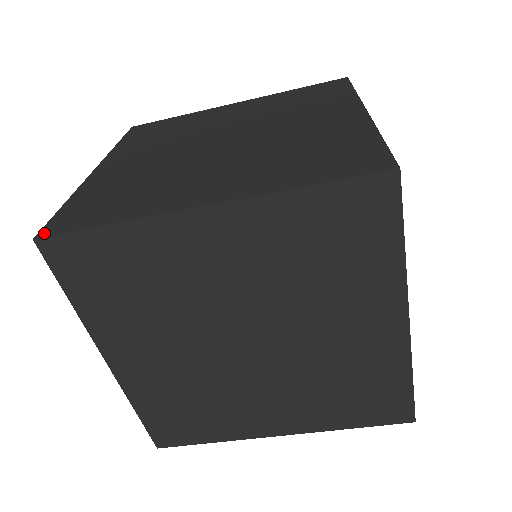
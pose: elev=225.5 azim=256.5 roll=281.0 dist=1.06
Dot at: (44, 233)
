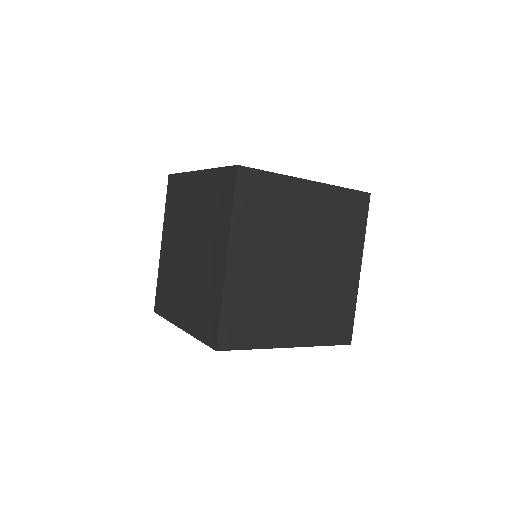
Dot at: (221, 347)
